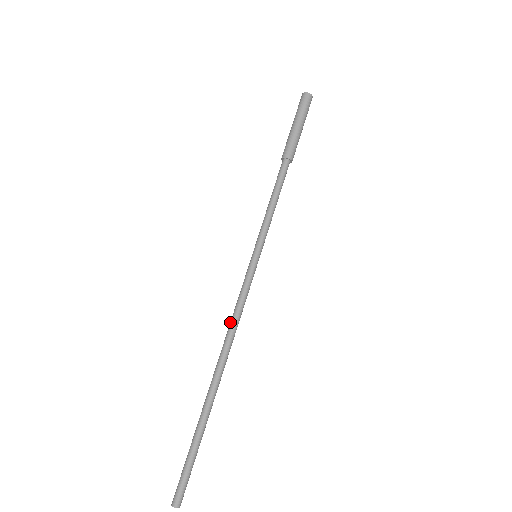
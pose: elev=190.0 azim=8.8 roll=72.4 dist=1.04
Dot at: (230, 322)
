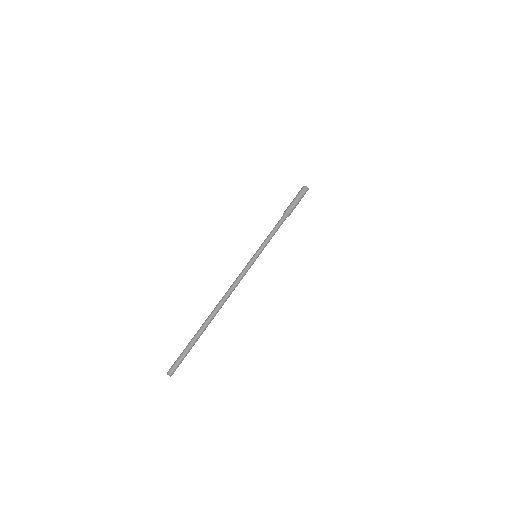
Dot at: (232, 284)
